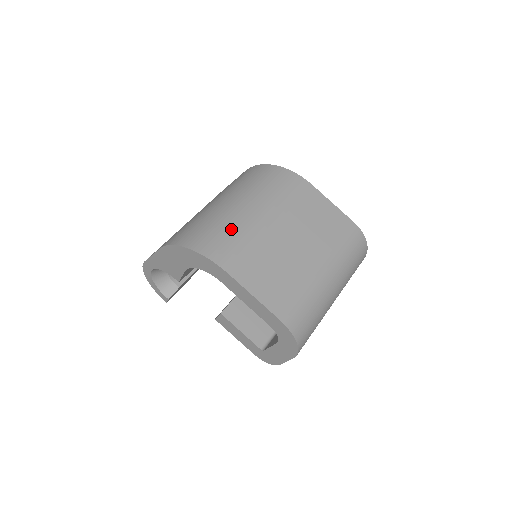
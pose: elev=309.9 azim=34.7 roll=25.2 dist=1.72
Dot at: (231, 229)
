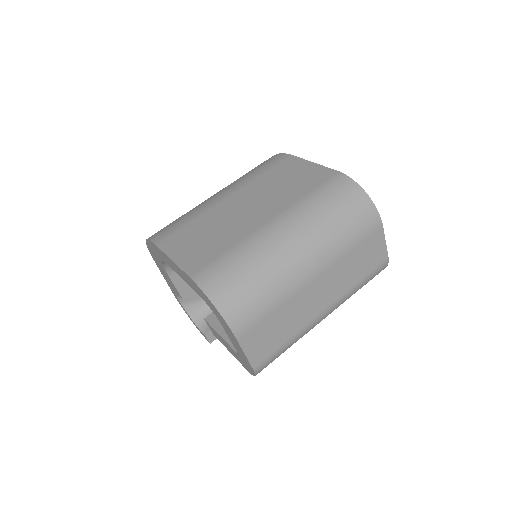
Dot at: (185, 214)
